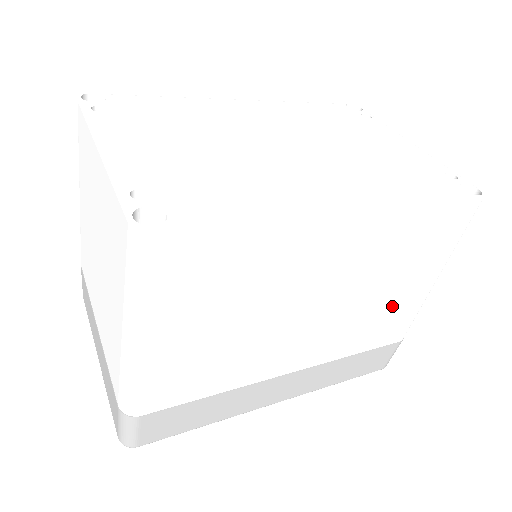
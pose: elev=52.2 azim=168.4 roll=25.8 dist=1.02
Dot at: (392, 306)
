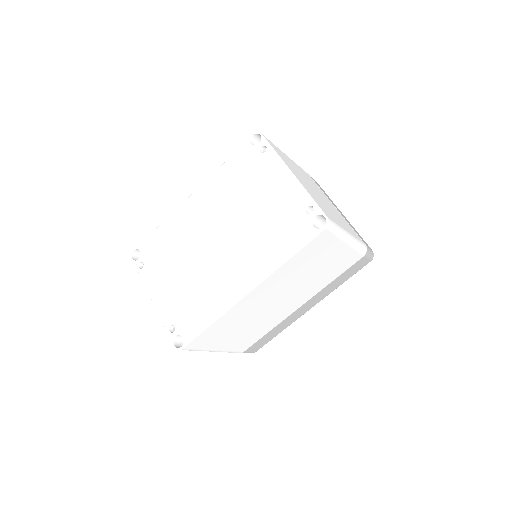
Dot at: (331, 265)
